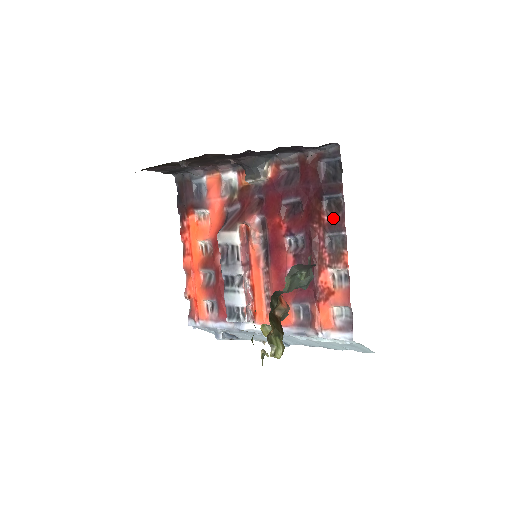
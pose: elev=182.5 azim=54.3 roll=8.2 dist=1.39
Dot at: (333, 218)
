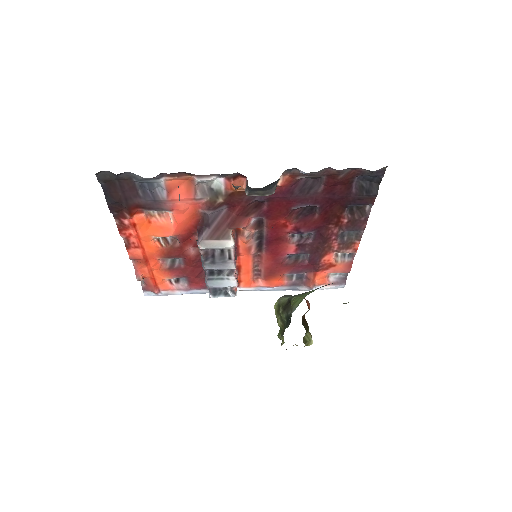
Dot at: (354, 221)
